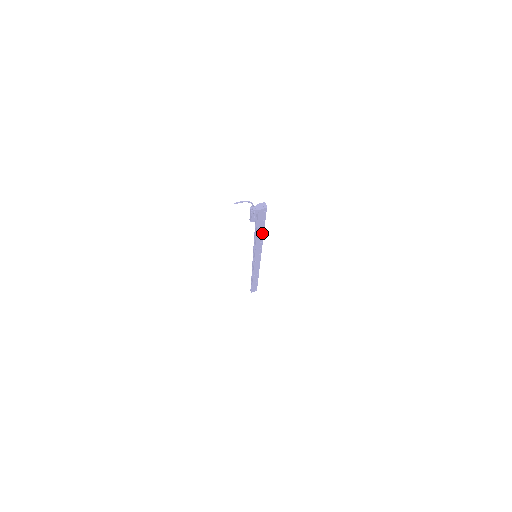
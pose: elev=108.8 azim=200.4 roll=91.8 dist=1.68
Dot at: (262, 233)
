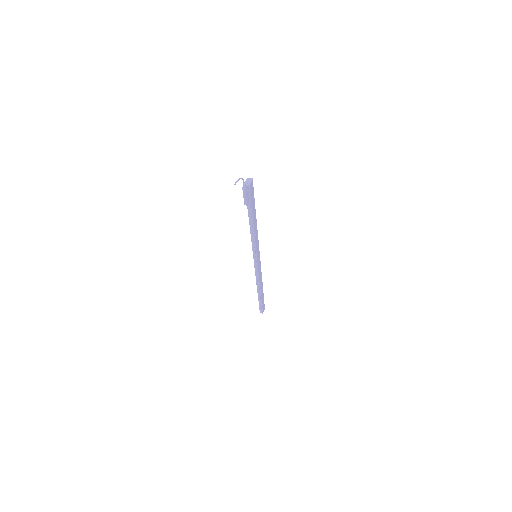
Dot at: (255, 218)
